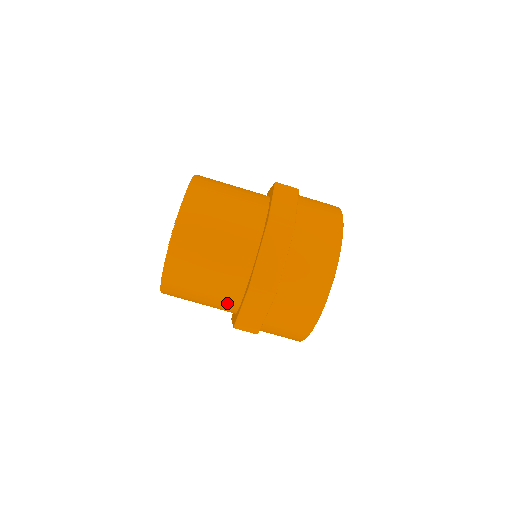
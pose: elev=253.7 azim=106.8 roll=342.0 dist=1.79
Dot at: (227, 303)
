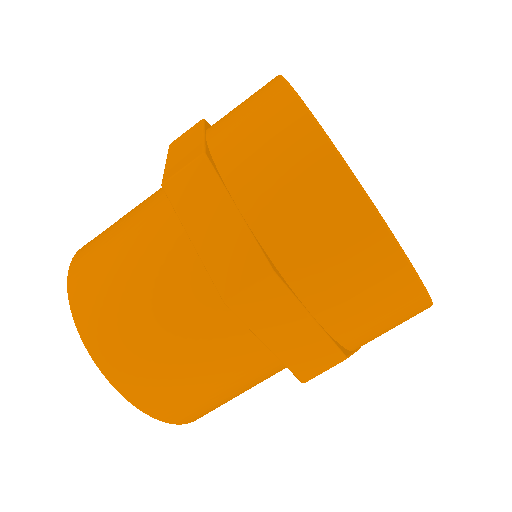
Dot at: (256, 357)
